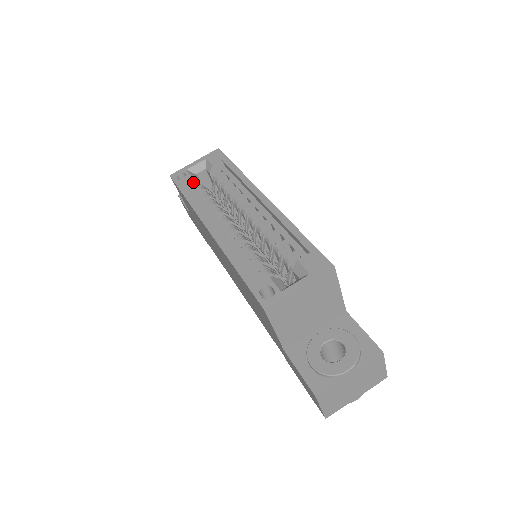
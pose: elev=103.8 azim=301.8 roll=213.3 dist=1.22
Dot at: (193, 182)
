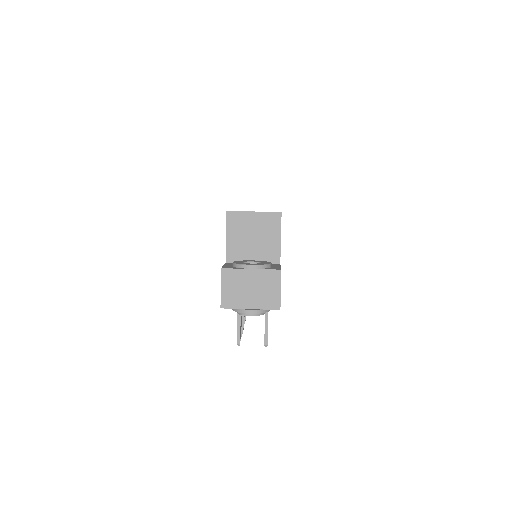
Dot at: occluded
